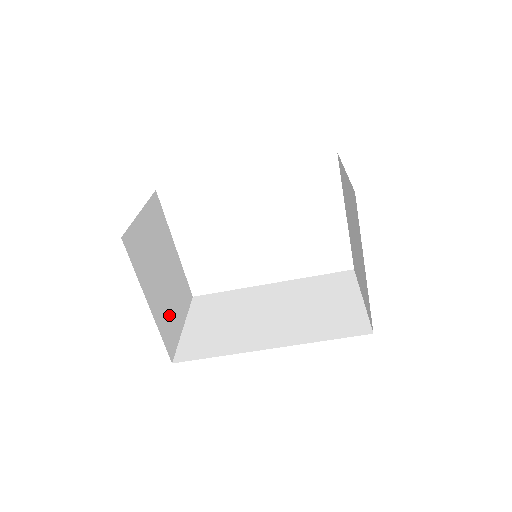
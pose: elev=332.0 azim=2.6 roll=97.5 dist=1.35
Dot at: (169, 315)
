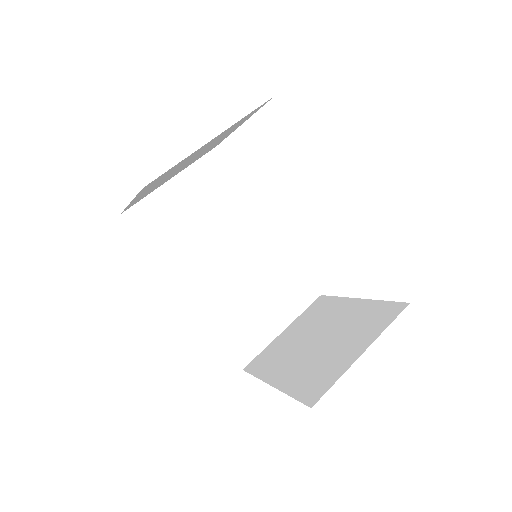
Dot at: occluded
